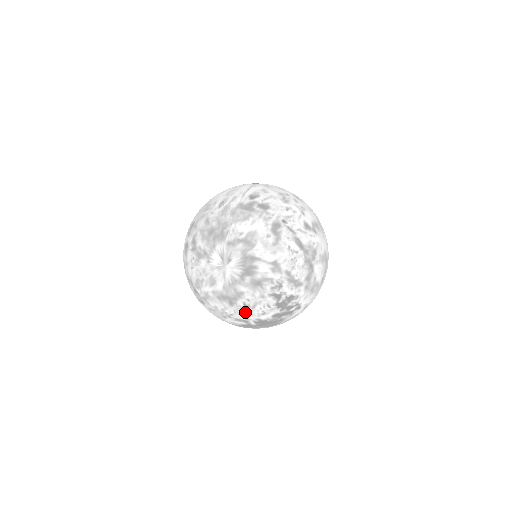
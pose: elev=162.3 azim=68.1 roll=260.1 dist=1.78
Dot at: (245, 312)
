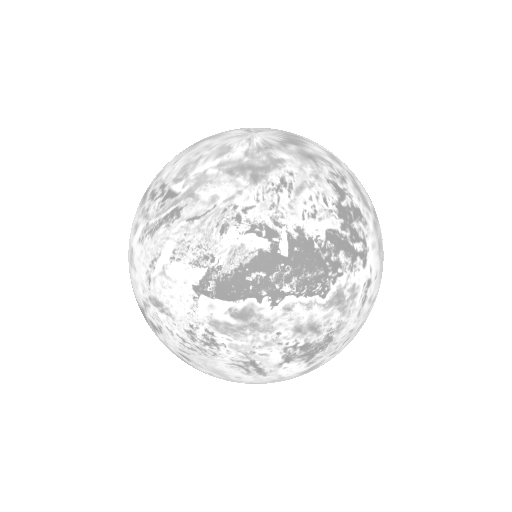
Dot at: (279, 200)
